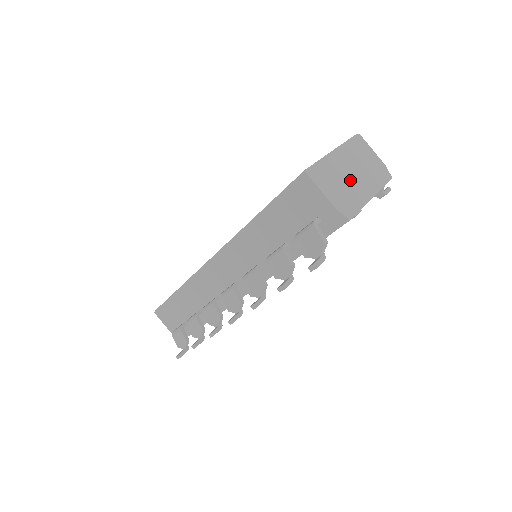
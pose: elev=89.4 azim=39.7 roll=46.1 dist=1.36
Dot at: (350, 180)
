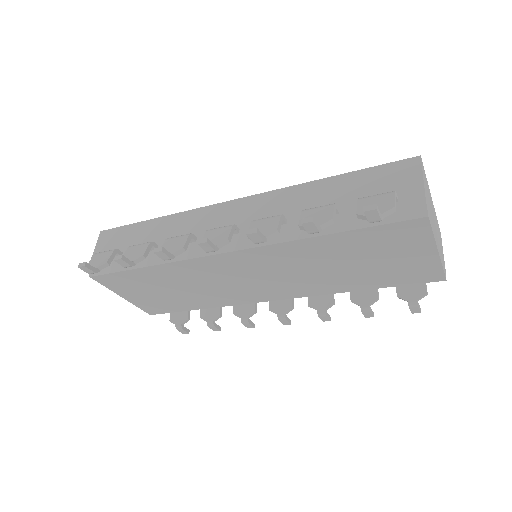
Dot at: (433, 218)
